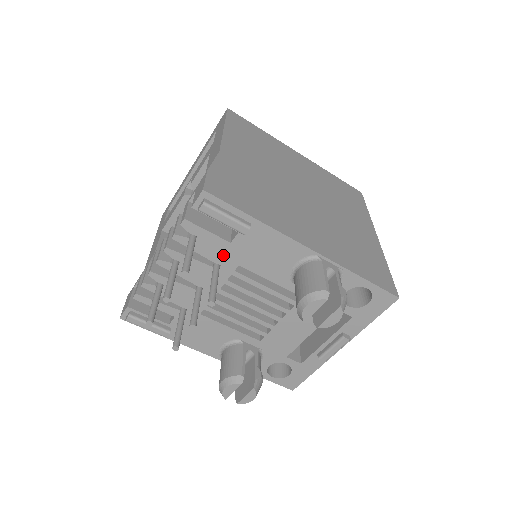
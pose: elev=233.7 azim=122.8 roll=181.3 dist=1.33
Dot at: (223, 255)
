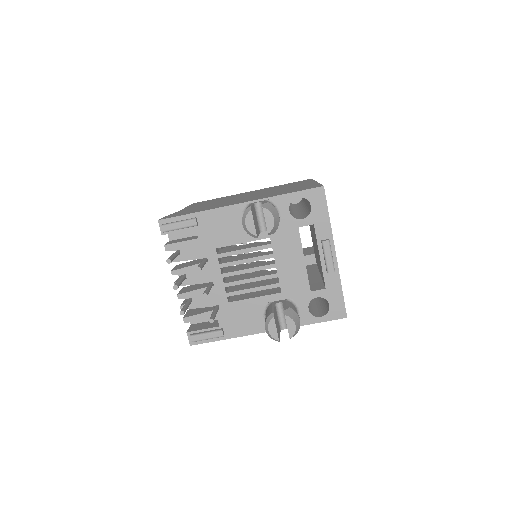
Dot at: (202, 250)
